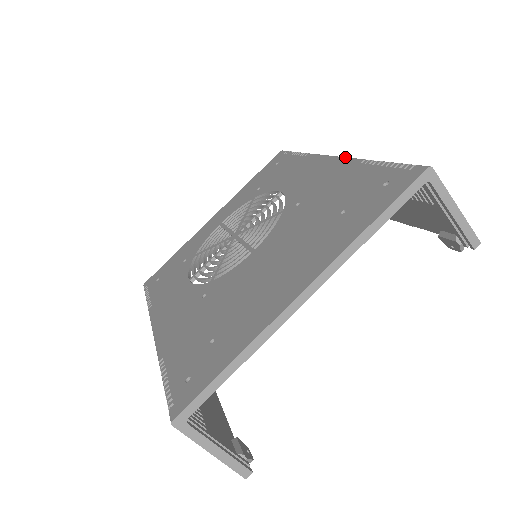
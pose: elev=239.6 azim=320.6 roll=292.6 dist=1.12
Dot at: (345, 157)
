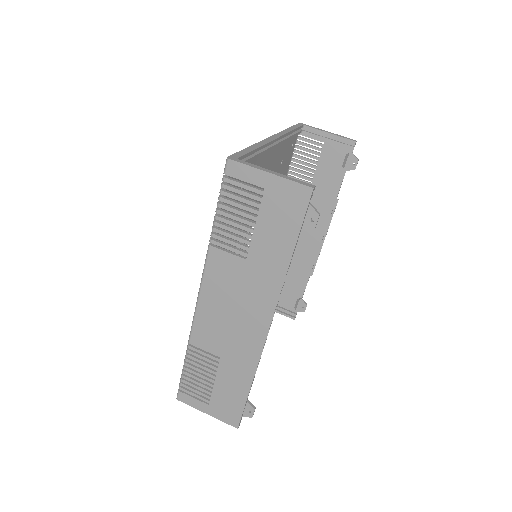
Dot at: occluded
